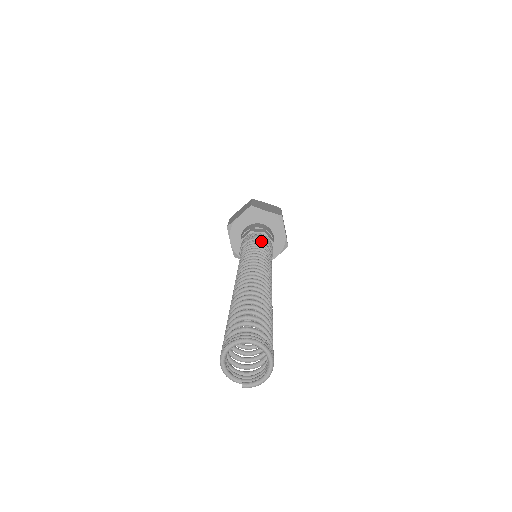
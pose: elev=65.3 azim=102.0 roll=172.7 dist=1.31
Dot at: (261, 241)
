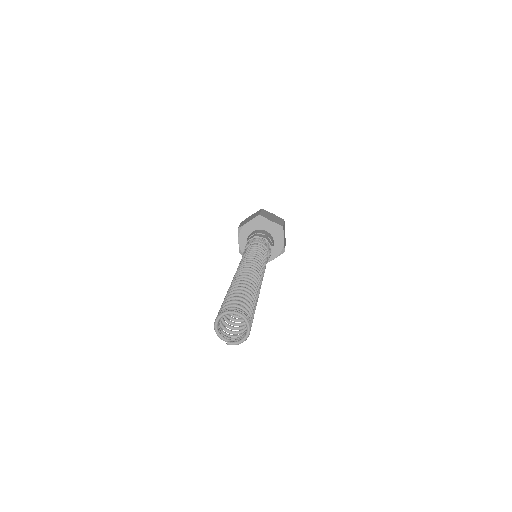
Dot at: (262, 245)
